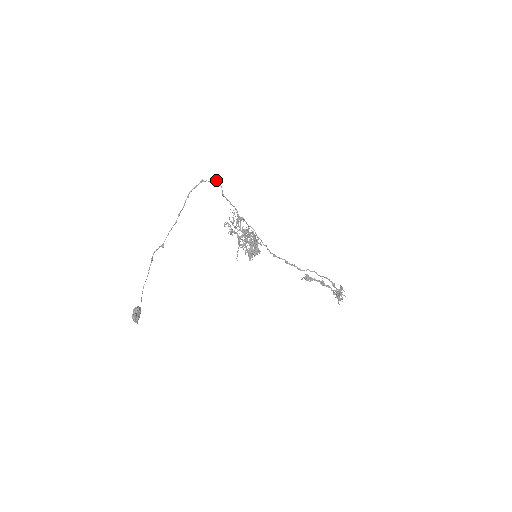
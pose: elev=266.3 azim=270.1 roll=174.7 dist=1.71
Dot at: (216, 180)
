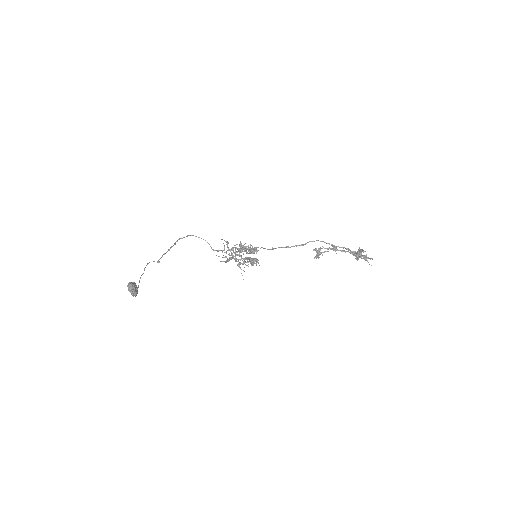
Dot at: occluded
